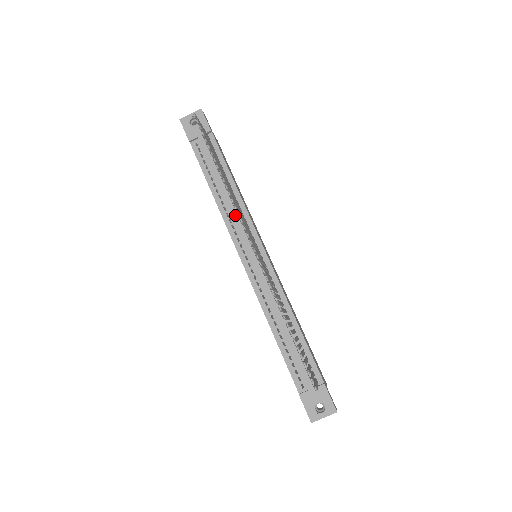
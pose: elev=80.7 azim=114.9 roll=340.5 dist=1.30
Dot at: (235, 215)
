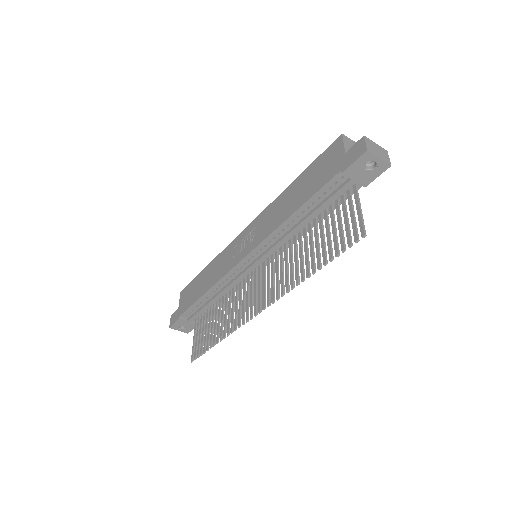
Dot at: (282, 243)
